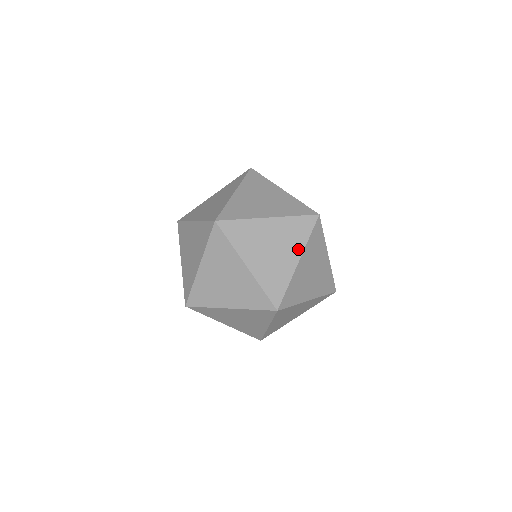
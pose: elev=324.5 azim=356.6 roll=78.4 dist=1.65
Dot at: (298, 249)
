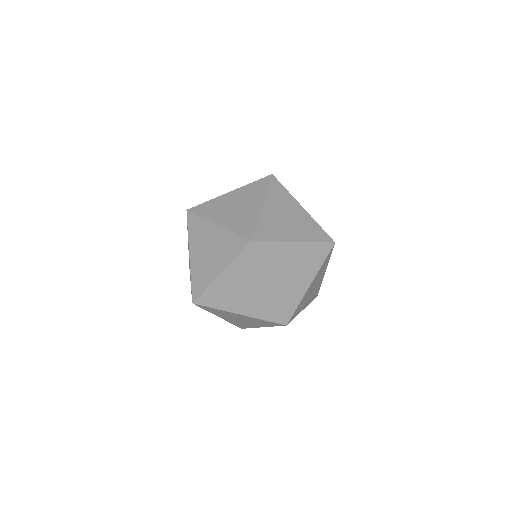
Dot at: (294, 202)
